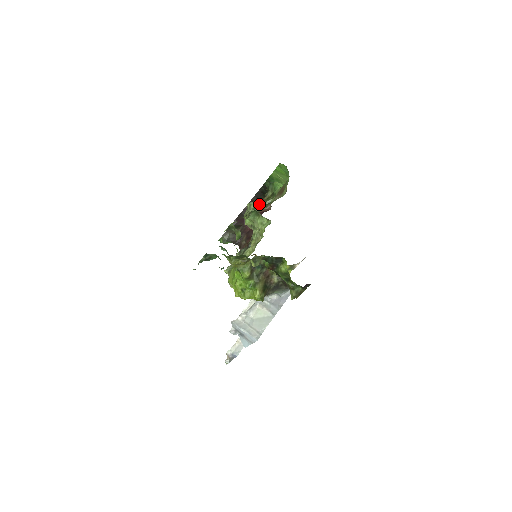
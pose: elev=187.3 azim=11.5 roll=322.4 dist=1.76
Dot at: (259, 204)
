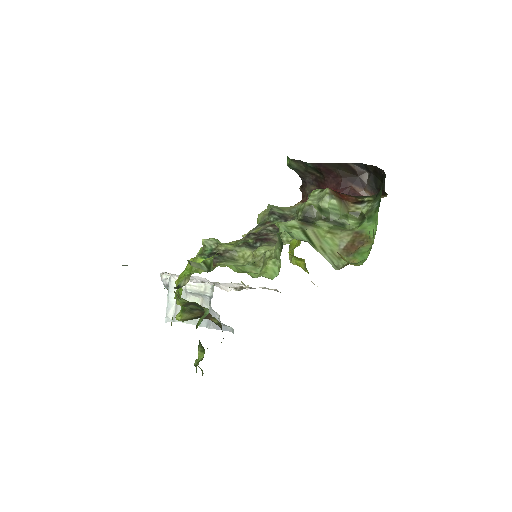
Dot at: (330, 211)
